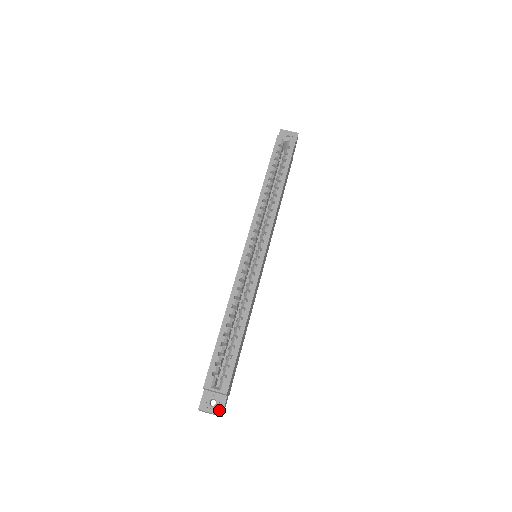
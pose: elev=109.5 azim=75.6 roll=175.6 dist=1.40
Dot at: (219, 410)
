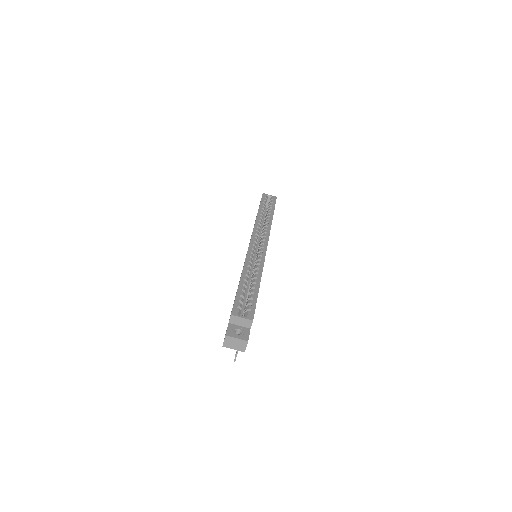
Dot at: (245, 337)
